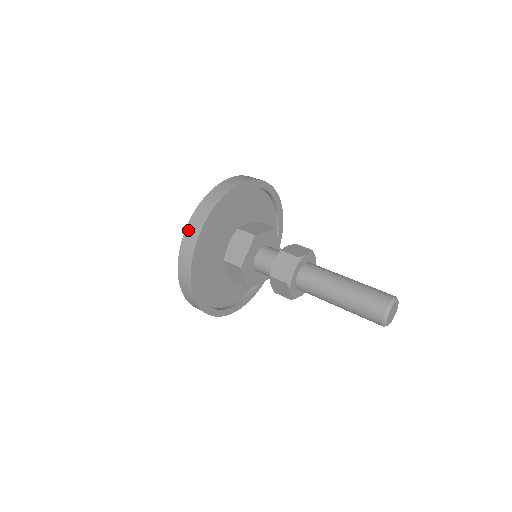
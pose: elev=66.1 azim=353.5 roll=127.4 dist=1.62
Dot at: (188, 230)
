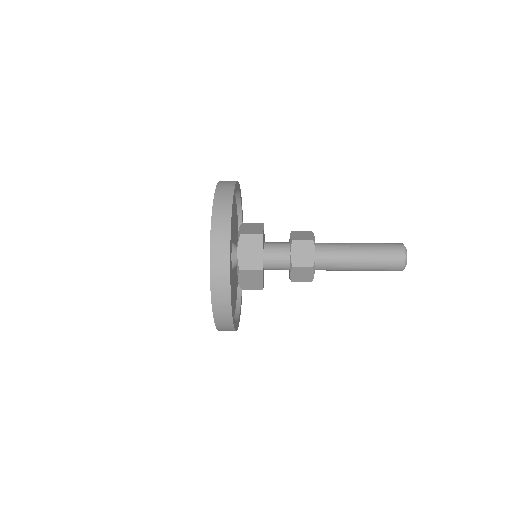
Dot at: (218, 324)
